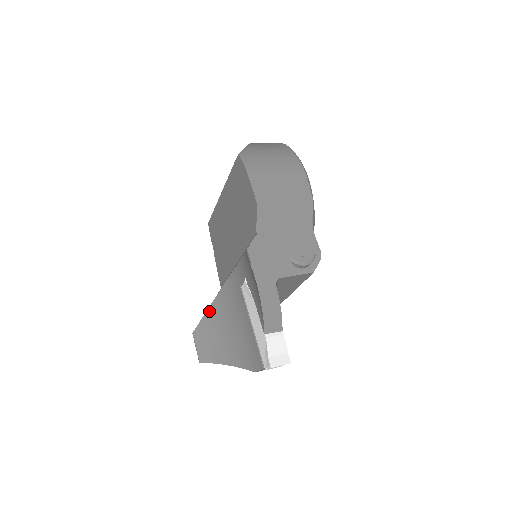
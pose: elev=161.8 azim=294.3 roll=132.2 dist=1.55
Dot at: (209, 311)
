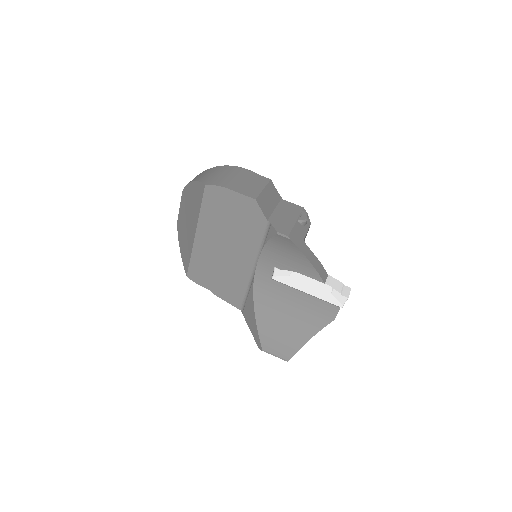
Dot at: (259, 323)
